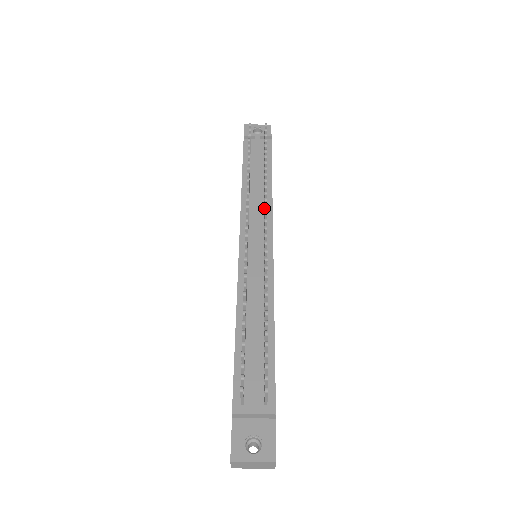
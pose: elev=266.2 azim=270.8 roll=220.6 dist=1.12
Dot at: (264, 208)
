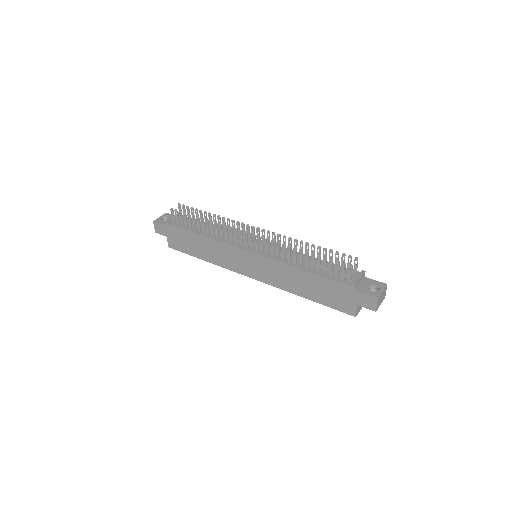
Dot at: occluded
